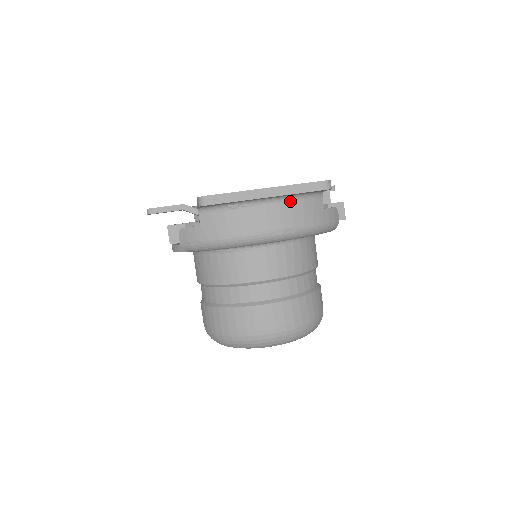
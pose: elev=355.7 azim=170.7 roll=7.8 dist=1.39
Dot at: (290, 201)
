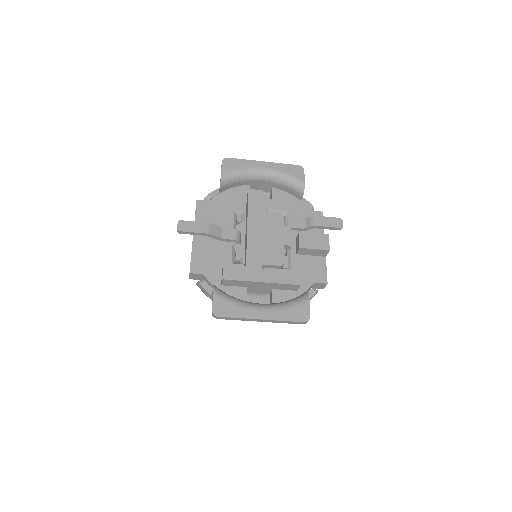
Dot at: occluded
